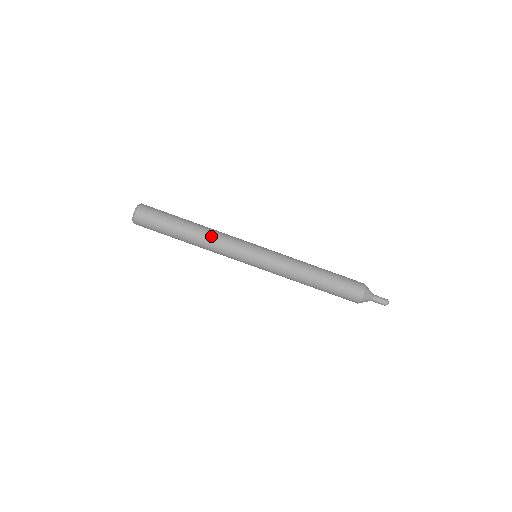
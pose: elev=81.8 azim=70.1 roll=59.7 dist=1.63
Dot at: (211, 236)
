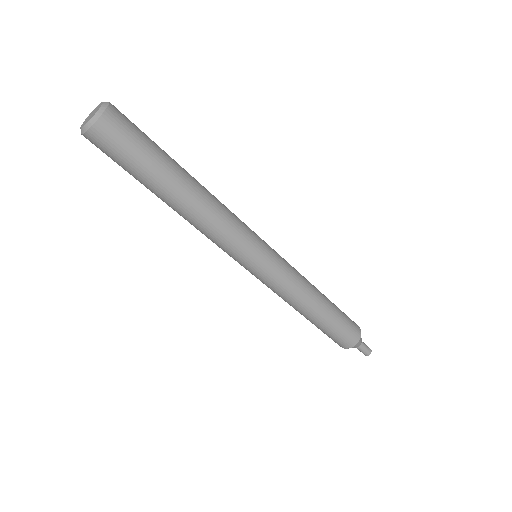
Dot at: (195, 225)
